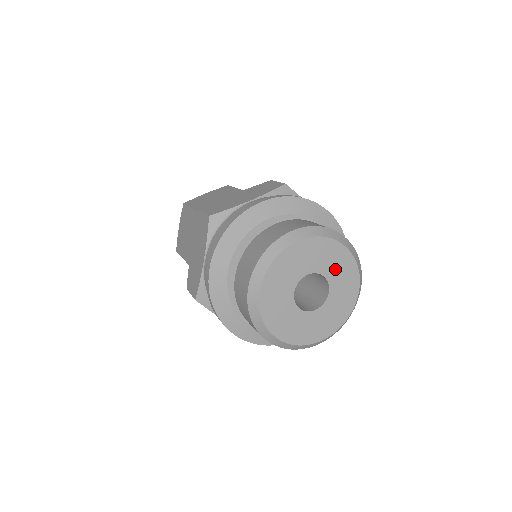
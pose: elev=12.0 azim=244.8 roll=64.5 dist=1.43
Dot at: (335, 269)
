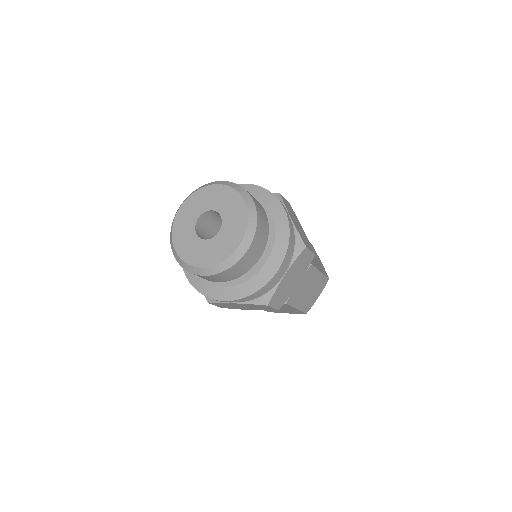
Dot at: (215, 201)
